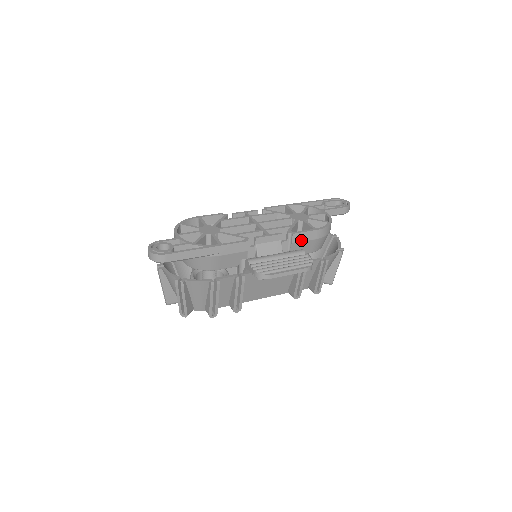
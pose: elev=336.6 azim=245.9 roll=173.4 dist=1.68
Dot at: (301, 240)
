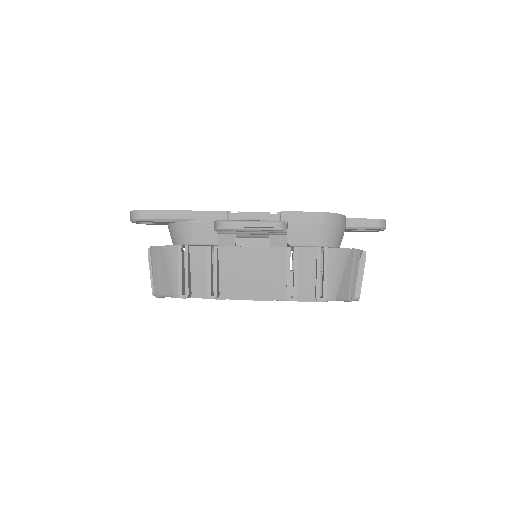
Dot at: (293, 221)
